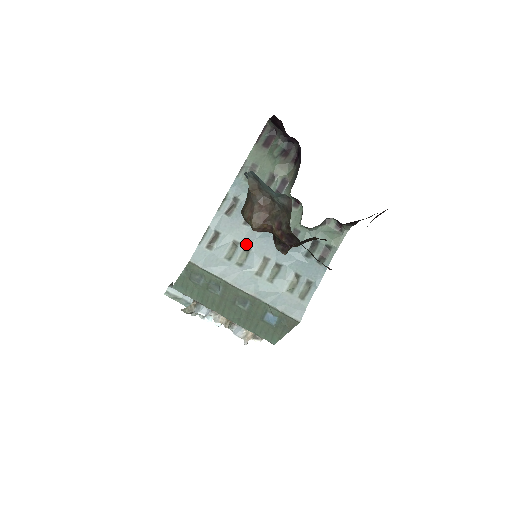
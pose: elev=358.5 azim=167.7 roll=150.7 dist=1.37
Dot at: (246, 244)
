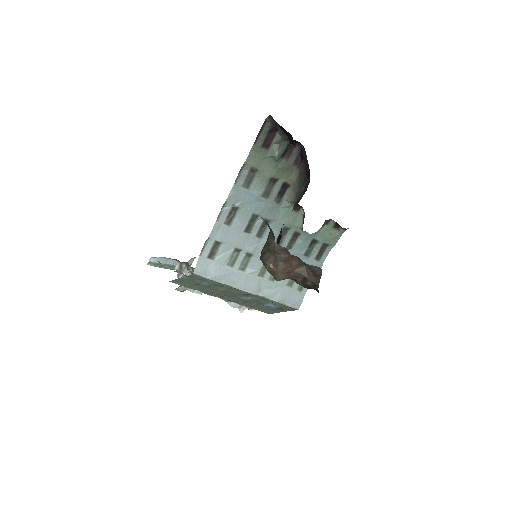
Dot at: (248, 251)
